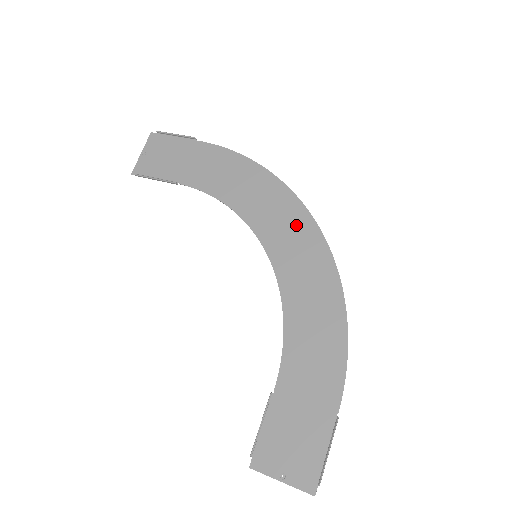
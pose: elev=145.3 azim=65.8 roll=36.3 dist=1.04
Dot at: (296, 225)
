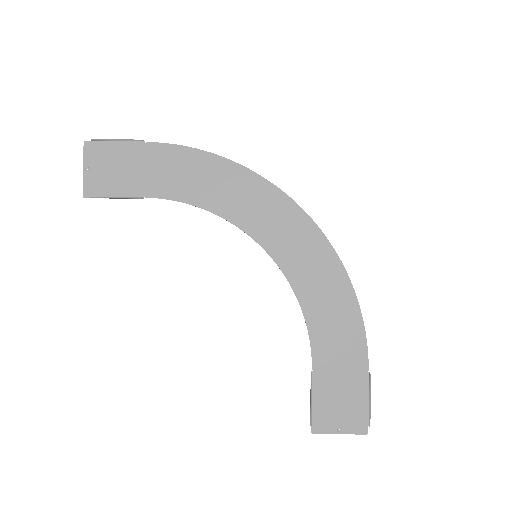
Dot at: (284, 216)
